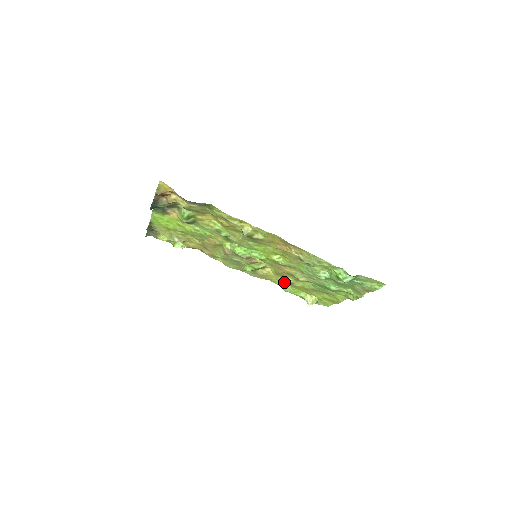
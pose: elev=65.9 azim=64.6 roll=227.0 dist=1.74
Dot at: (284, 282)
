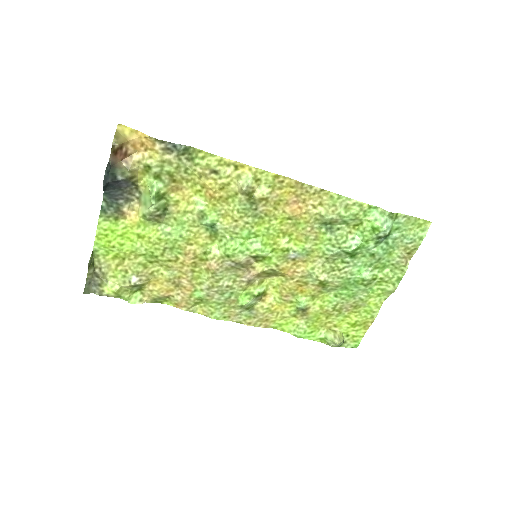
Dot at: (294, 319)
